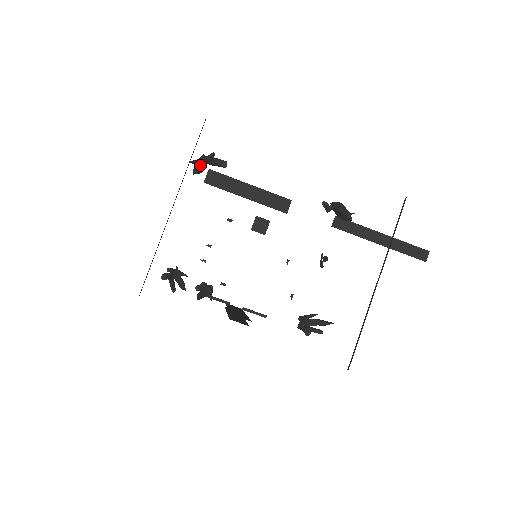
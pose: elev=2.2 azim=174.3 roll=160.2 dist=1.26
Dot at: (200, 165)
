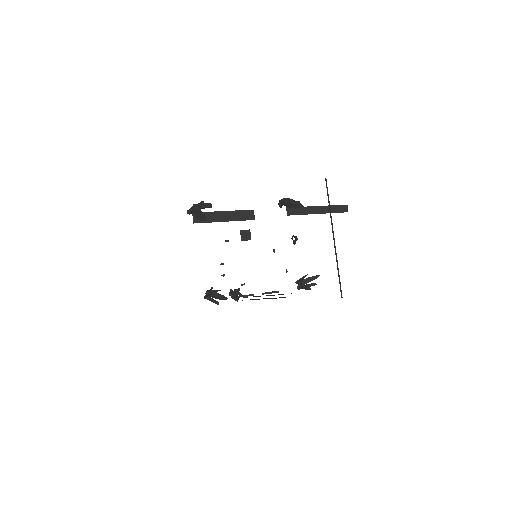
Dot at: (202, 213)
